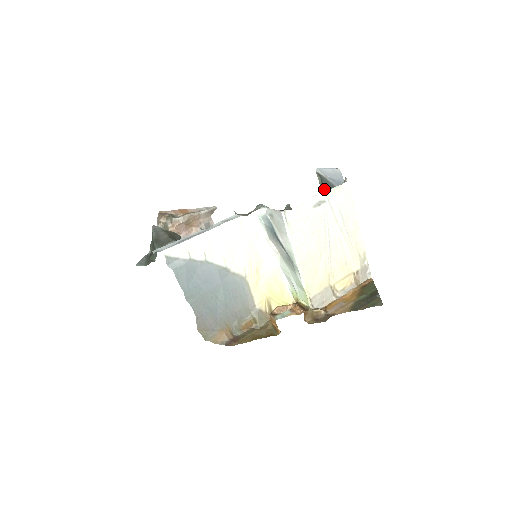
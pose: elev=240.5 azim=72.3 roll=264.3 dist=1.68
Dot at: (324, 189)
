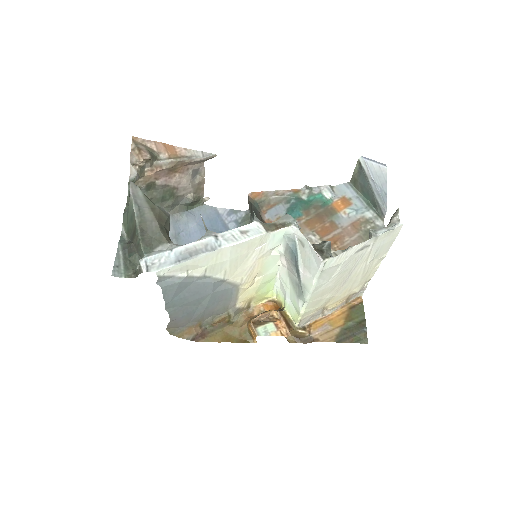
Dot at: (356, 181)
